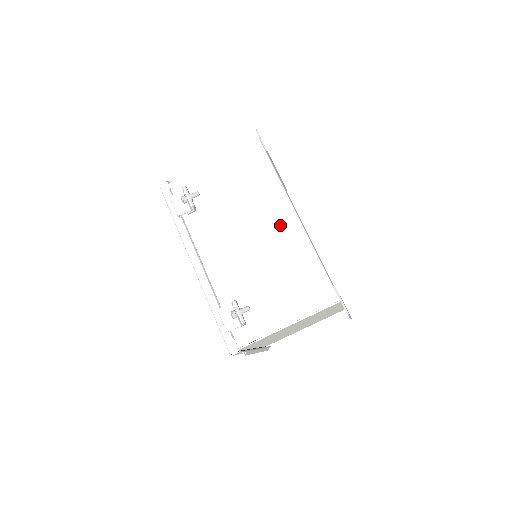
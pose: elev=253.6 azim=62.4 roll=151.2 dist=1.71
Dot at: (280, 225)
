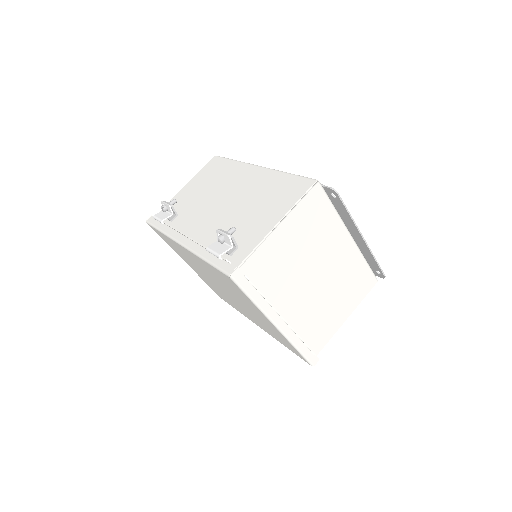
Dot at: (248, 178)
